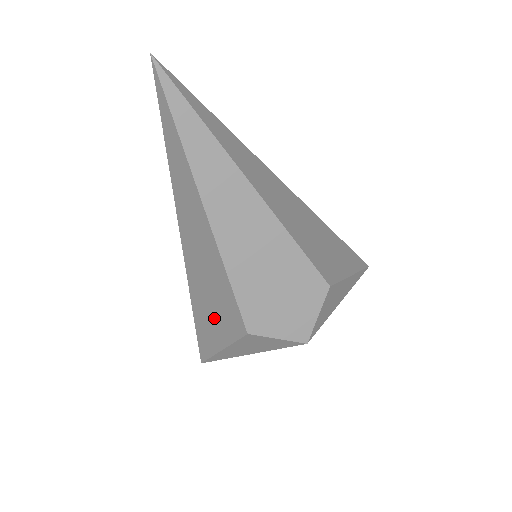
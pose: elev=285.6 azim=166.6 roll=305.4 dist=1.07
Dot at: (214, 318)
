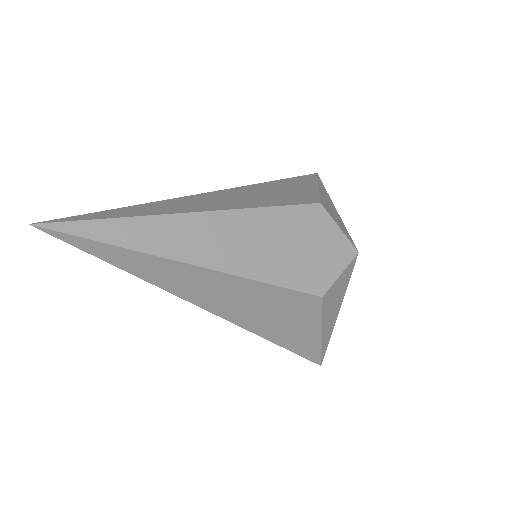
Dot at: (290, 323)
